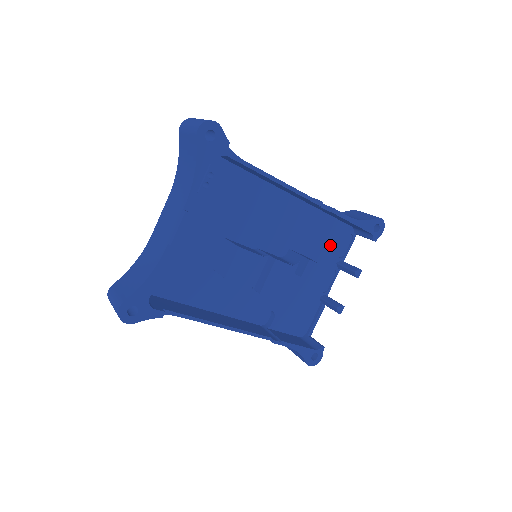
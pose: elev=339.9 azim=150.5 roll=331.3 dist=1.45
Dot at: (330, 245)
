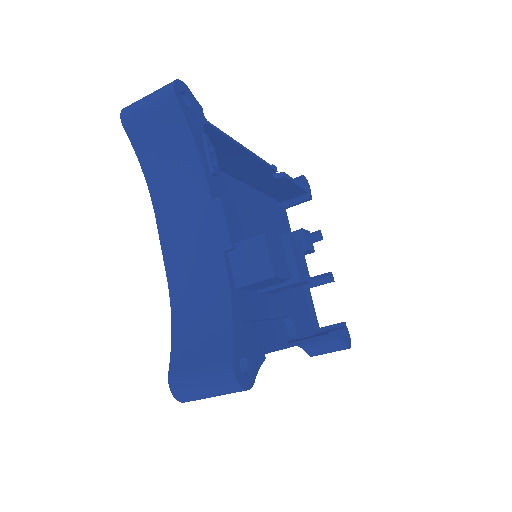
Dot at: (280, 226)
